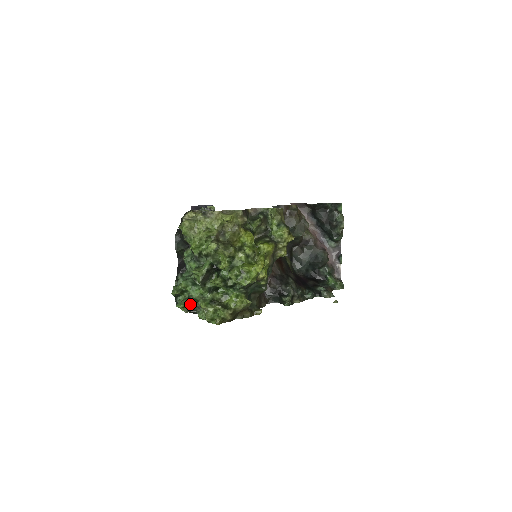
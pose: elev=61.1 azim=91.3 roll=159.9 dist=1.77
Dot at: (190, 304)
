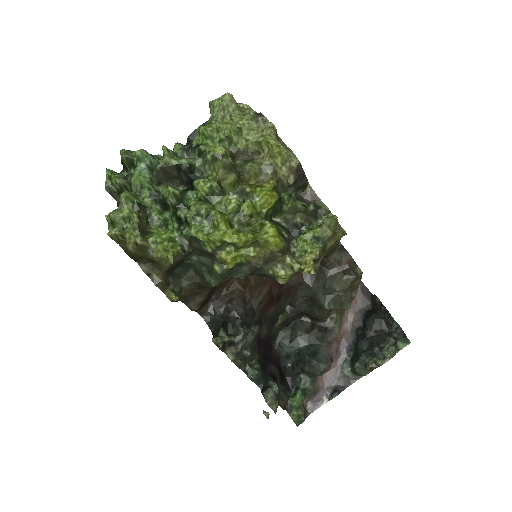
Dot at: (119, 181)
